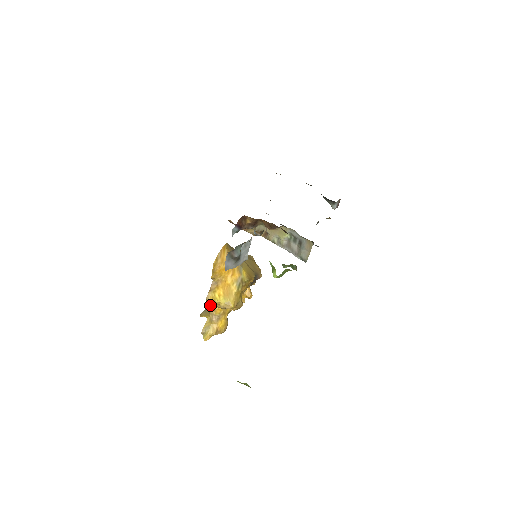
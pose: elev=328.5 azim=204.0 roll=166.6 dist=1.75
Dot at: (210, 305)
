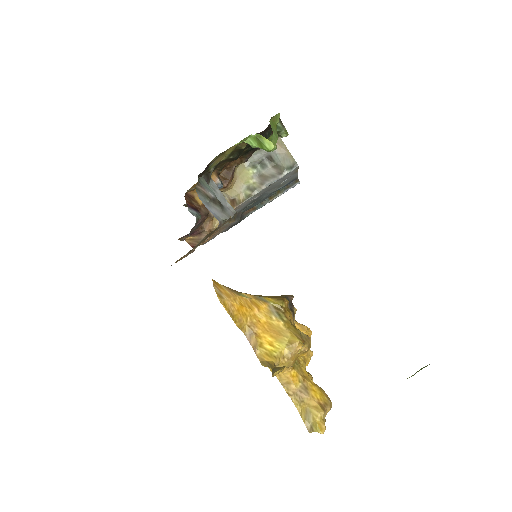
Dot at: (273, 365)
